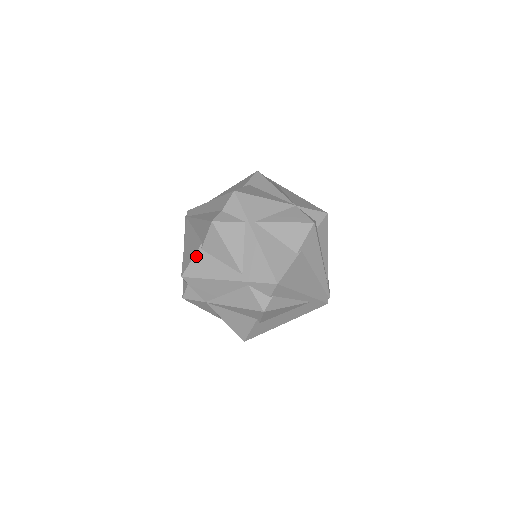
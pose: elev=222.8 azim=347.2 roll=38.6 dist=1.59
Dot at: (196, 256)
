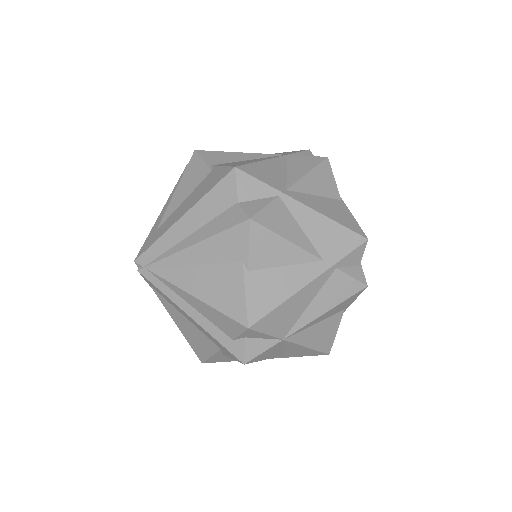
Dot at: (248, 285)
